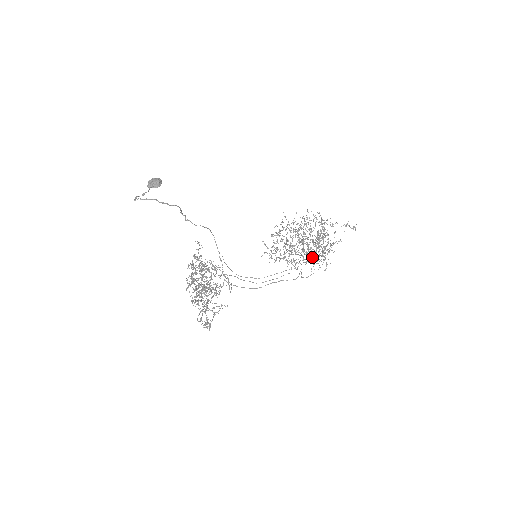
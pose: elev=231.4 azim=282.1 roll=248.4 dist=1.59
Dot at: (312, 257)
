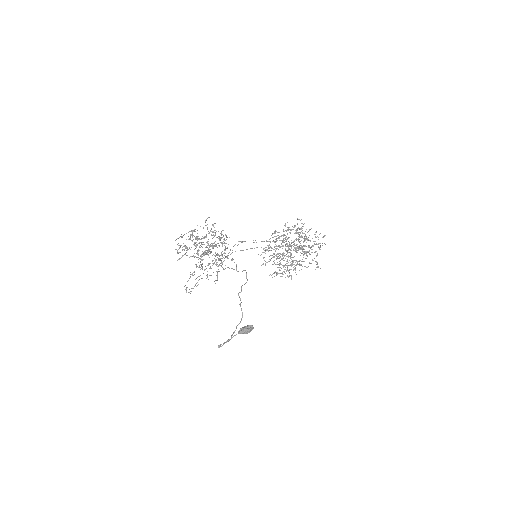
Dot at: (280, 263)
